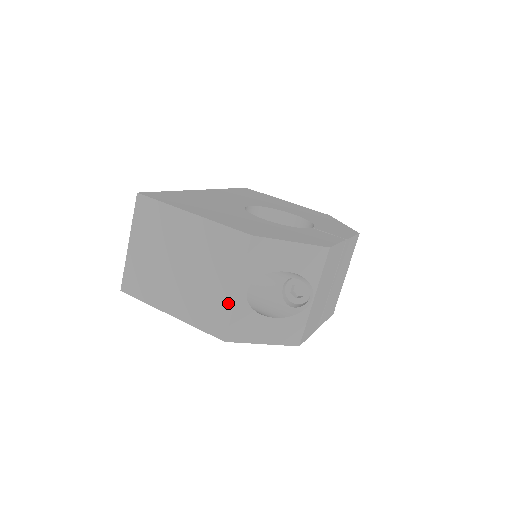
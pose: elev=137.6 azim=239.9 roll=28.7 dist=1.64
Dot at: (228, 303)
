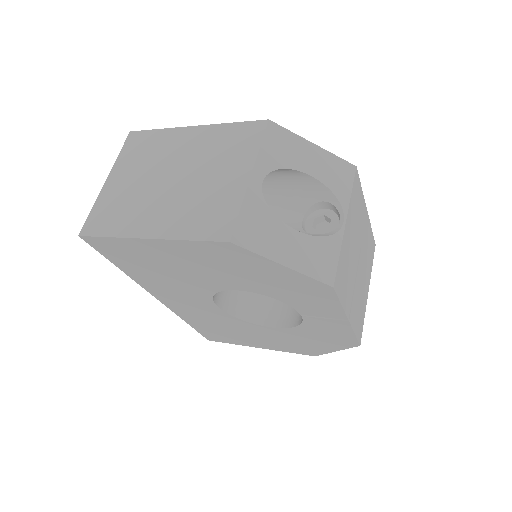
Dot at: (237, 194)
